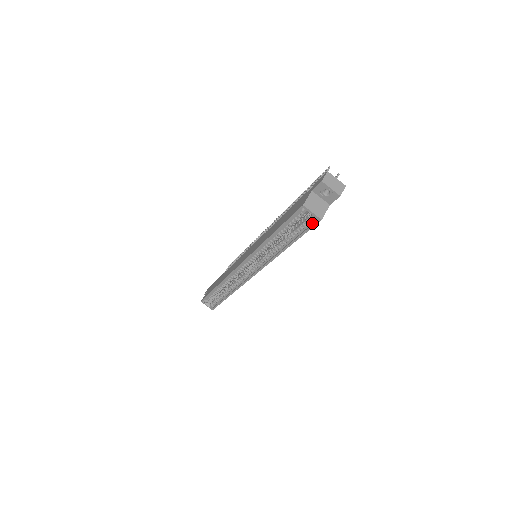
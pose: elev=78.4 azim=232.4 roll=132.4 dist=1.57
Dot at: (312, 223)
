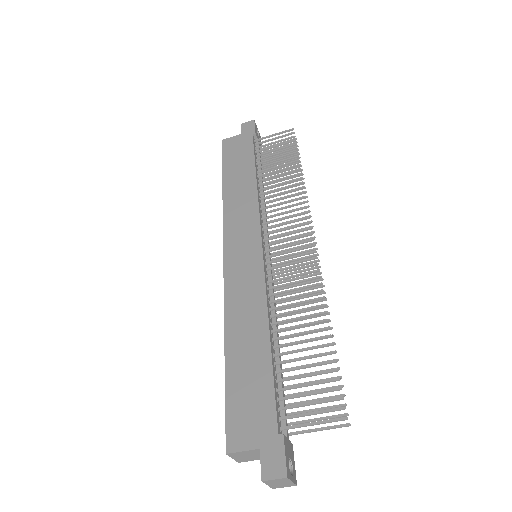
Dot at: occluded
